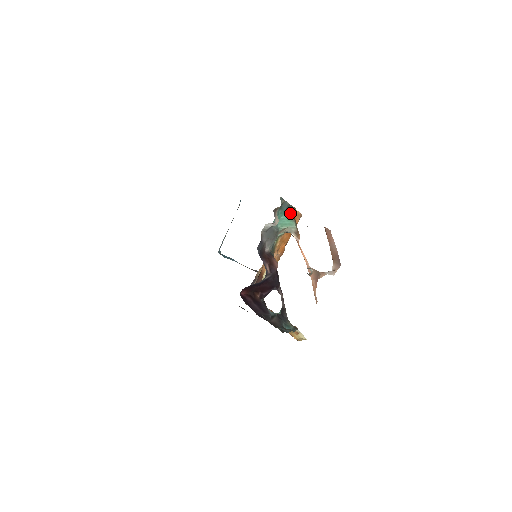
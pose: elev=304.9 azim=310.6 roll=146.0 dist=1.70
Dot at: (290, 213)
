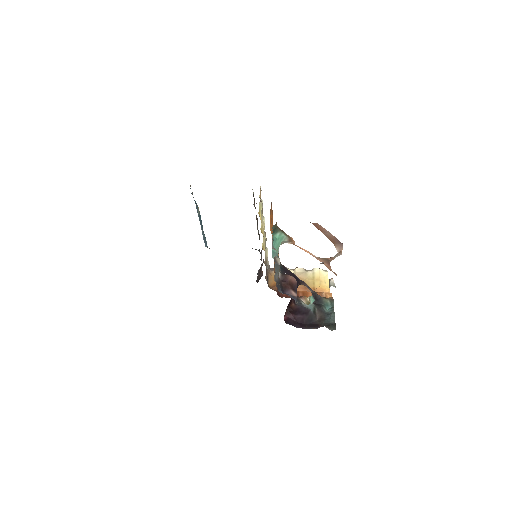
Dot at: (275, 231)
